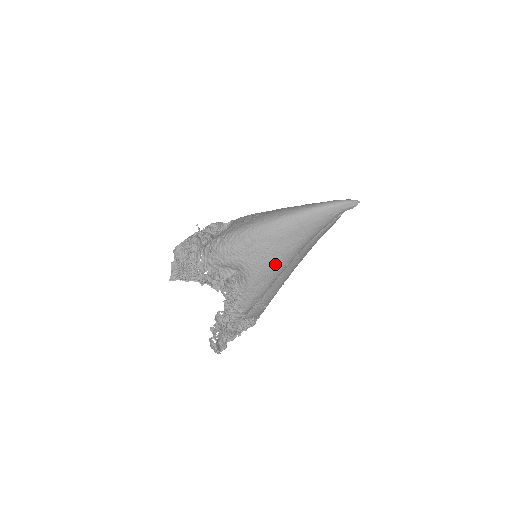
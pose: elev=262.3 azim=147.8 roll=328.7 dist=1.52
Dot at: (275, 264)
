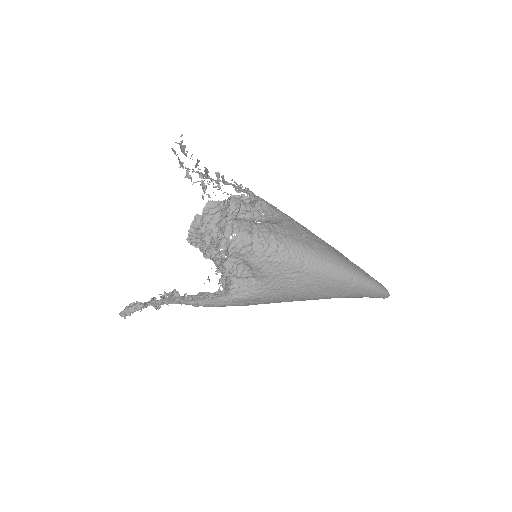
Dot at: (291, 298)
